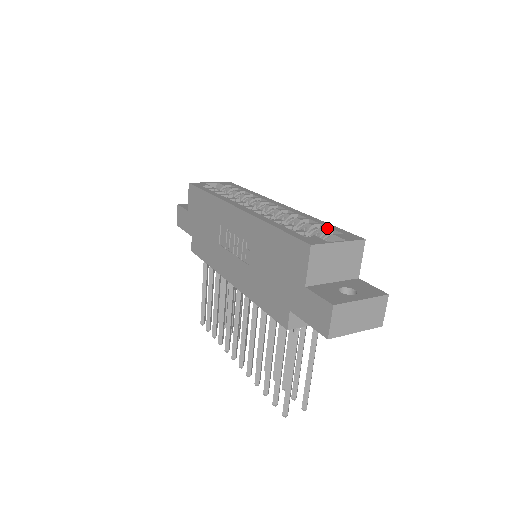
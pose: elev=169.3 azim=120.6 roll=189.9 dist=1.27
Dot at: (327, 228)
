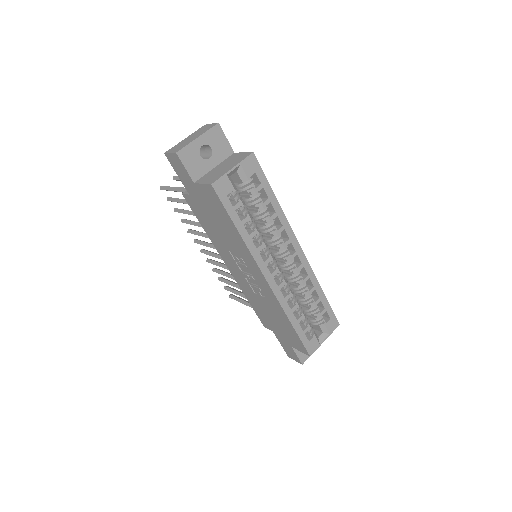
Dot at: (323, 311)
